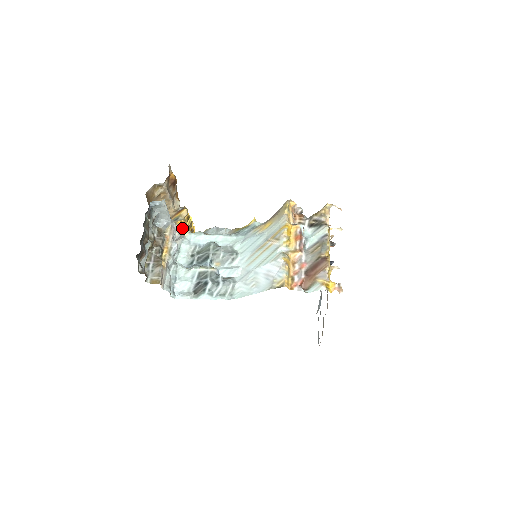
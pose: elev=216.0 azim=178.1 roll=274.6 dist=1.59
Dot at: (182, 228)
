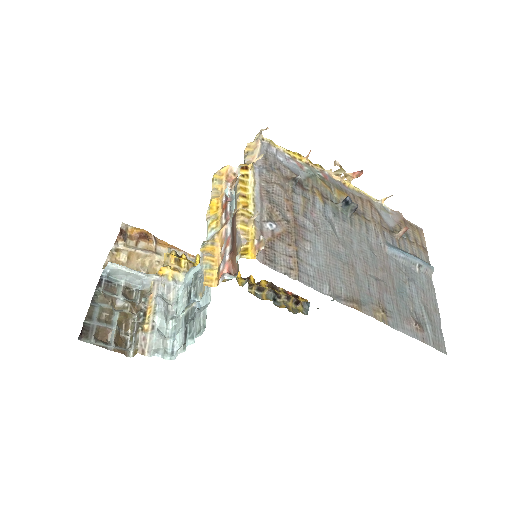
Dot at: (168, 276)
